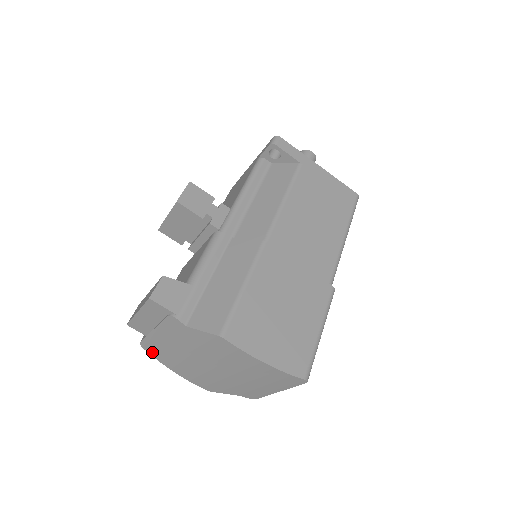
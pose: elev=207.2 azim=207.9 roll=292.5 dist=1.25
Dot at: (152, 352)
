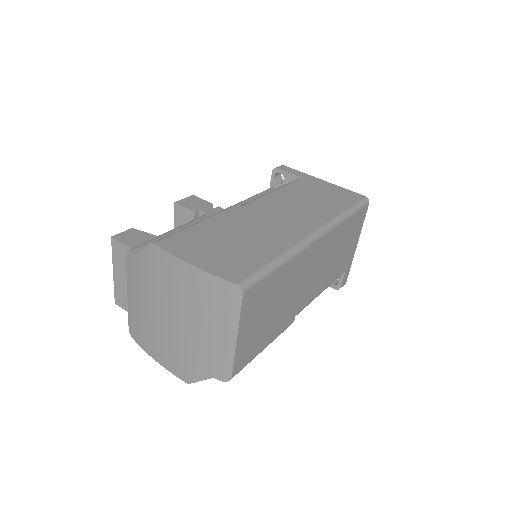
Dot at: (136, 336)
